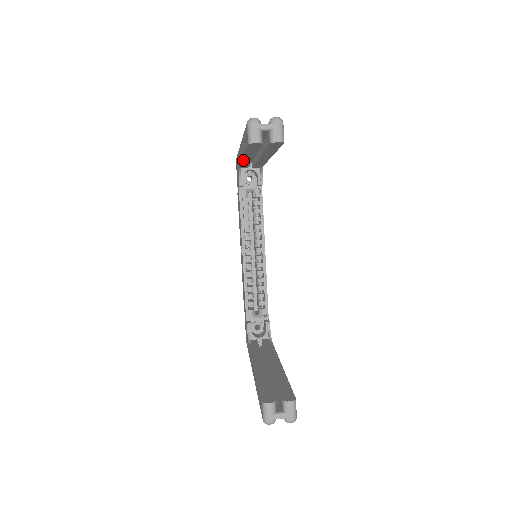
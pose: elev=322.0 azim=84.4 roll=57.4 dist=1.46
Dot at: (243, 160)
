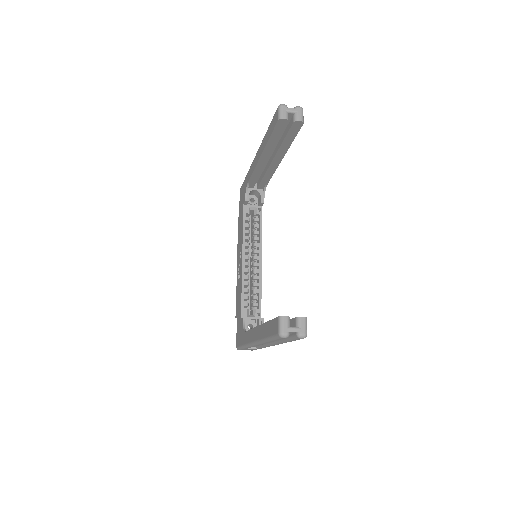
Dot at: (258, 164)
